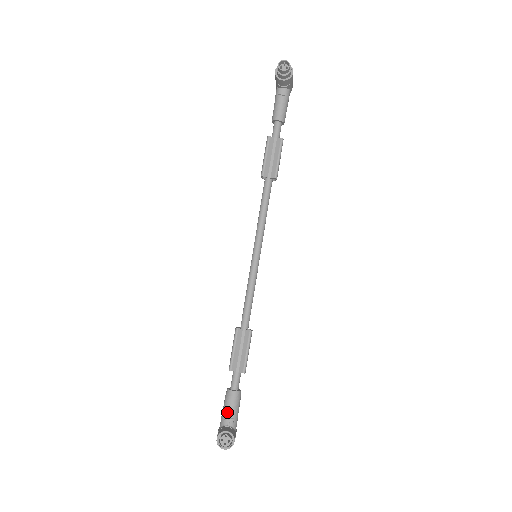
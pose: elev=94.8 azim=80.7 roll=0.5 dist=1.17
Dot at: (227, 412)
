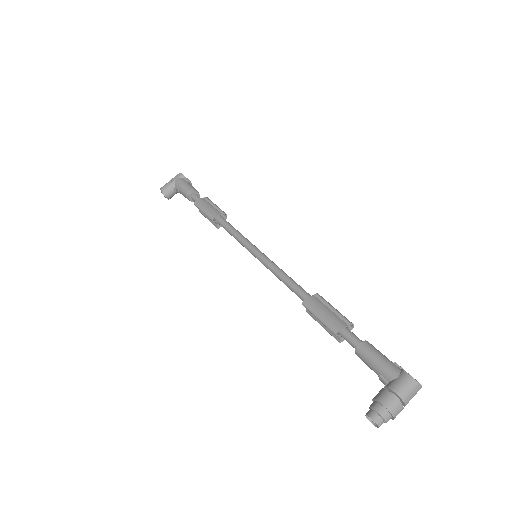
Dot at: (180, 192)
